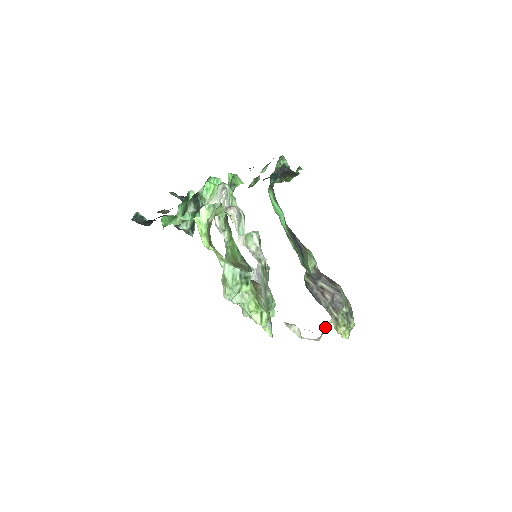
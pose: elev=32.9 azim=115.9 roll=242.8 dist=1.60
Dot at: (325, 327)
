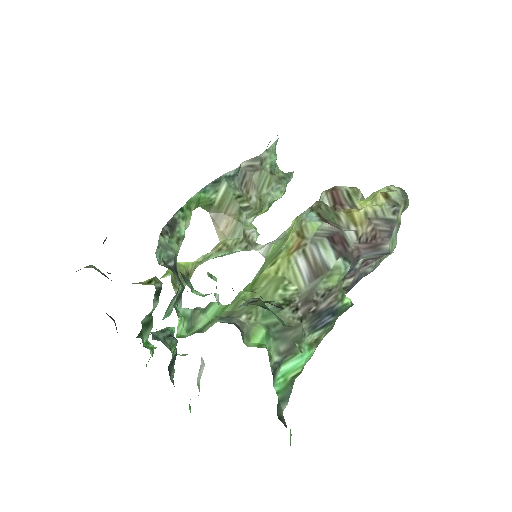
Dot at: occluded
